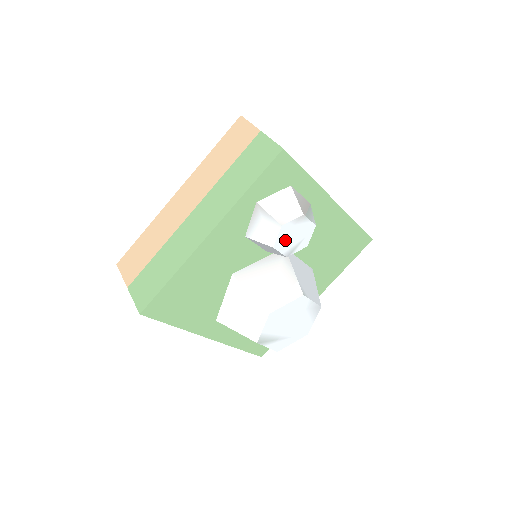
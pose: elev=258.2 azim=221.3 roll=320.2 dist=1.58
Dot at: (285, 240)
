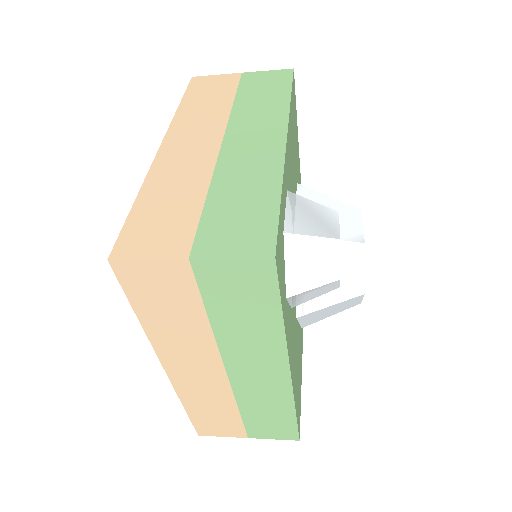
Dot at: occluded
